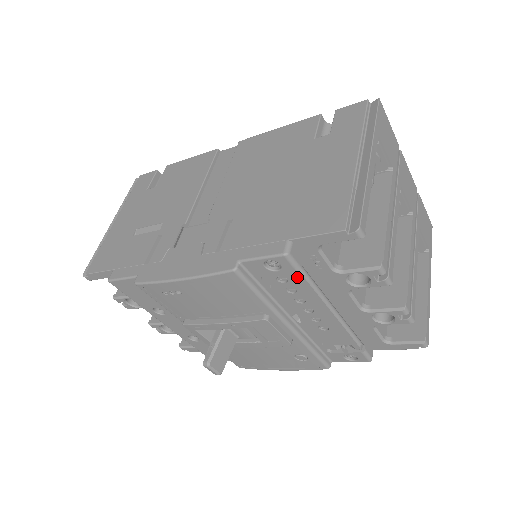
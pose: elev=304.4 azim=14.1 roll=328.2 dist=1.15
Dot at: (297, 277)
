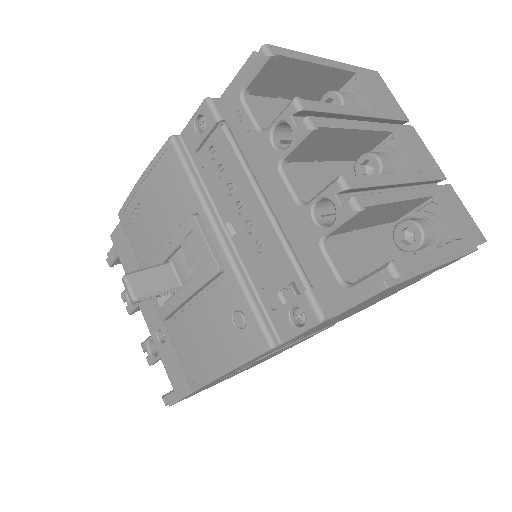
Dot at: (222, 140)
